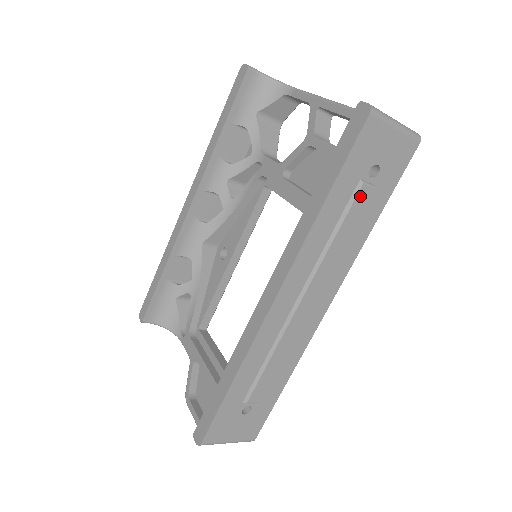
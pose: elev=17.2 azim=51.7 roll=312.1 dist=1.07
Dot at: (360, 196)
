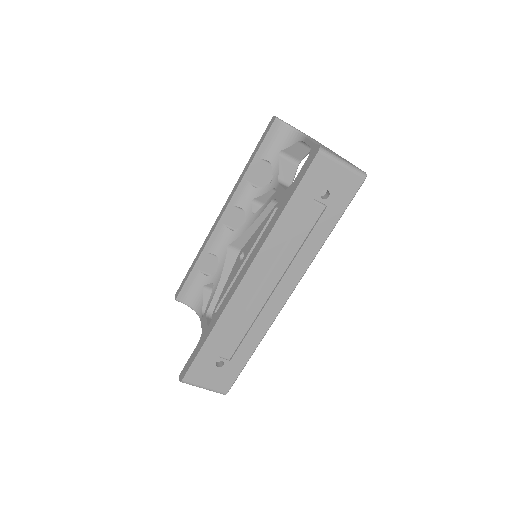
Dot at: (312, 211)
